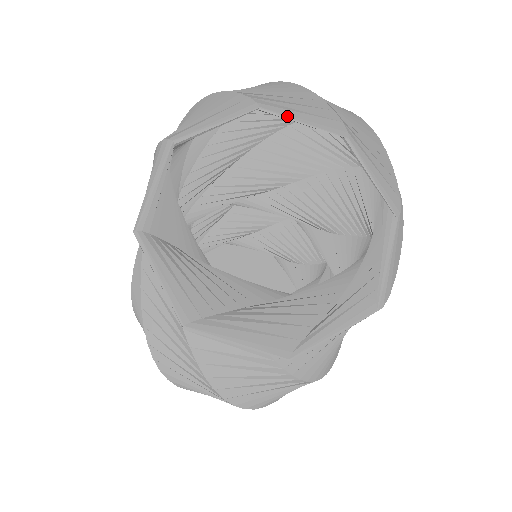
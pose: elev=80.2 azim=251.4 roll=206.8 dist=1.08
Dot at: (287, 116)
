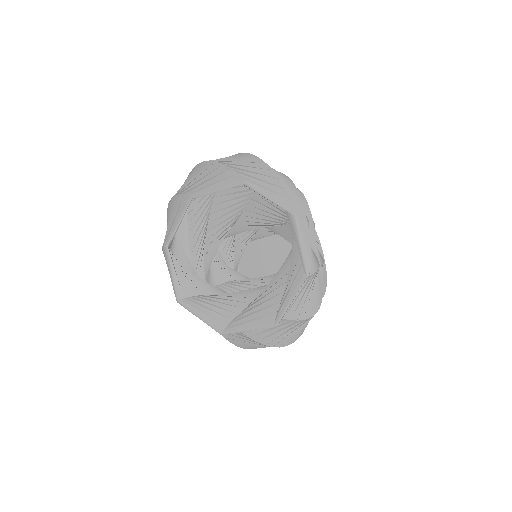
Dot at: (208, 193)
